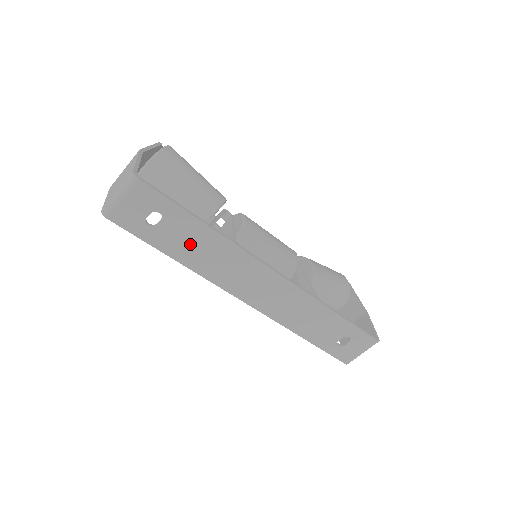
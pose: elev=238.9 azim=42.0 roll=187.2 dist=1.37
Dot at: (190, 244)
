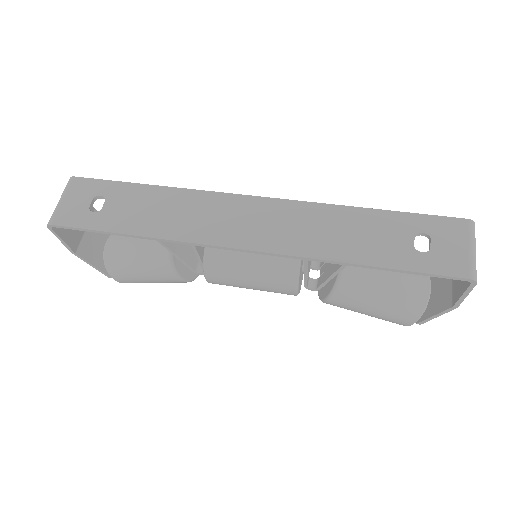
Dot at: (142, 211)
